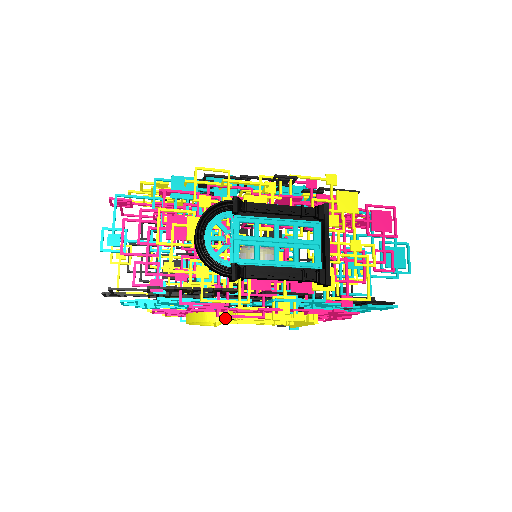
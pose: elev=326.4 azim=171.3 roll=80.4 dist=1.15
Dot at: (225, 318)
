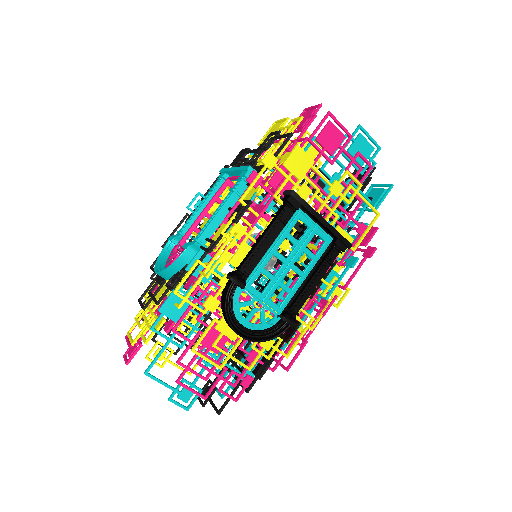
Dot at: occluded
